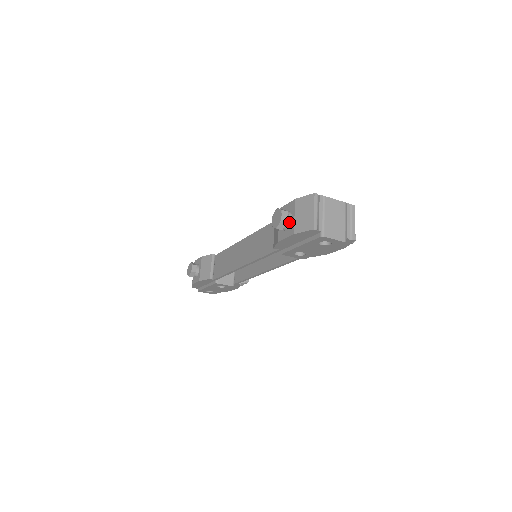
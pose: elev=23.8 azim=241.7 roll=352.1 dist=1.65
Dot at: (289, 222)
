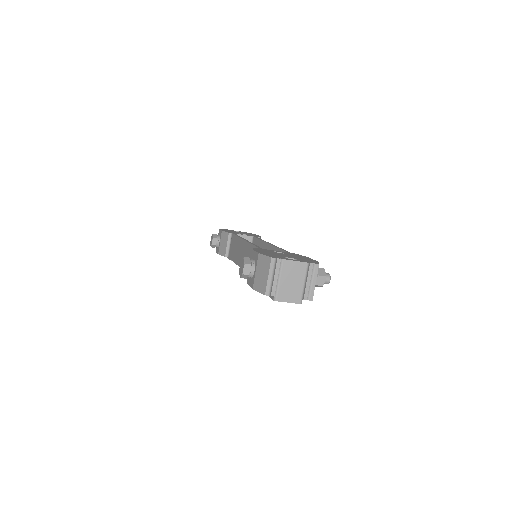
Dot at: (251, 274)
